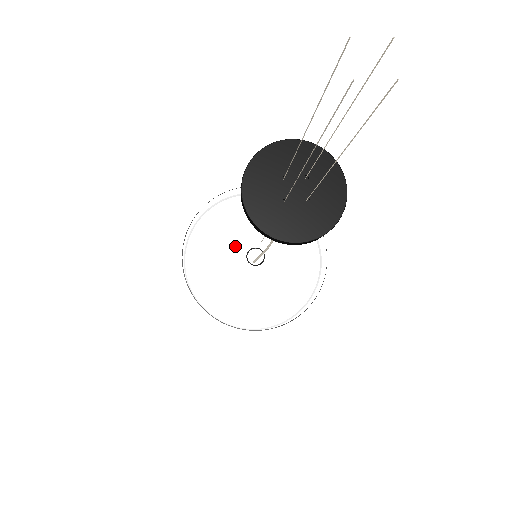
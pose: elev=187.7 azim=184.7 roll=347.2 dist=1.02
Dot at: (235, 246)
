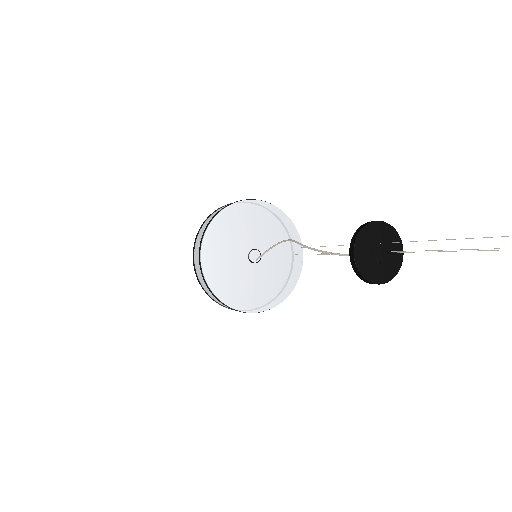
Dot at: (239, 260)
